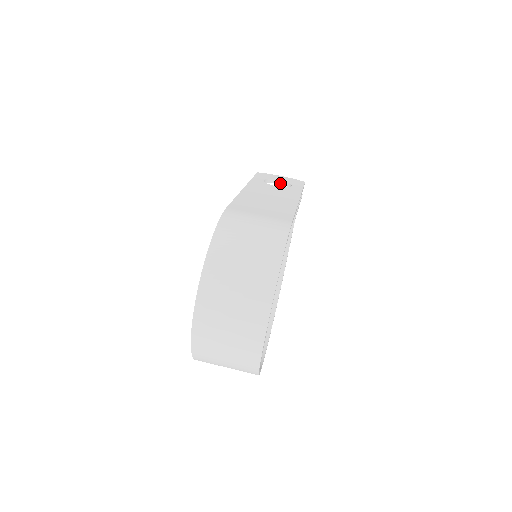
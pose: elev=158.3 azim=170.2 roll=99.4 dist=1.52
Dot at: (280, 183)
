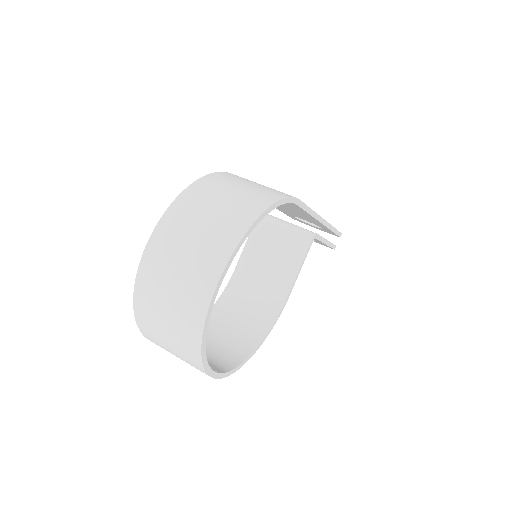
Dot at: (314, 224)
